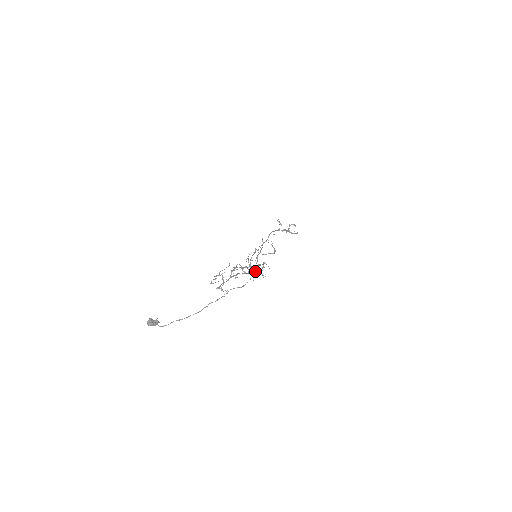
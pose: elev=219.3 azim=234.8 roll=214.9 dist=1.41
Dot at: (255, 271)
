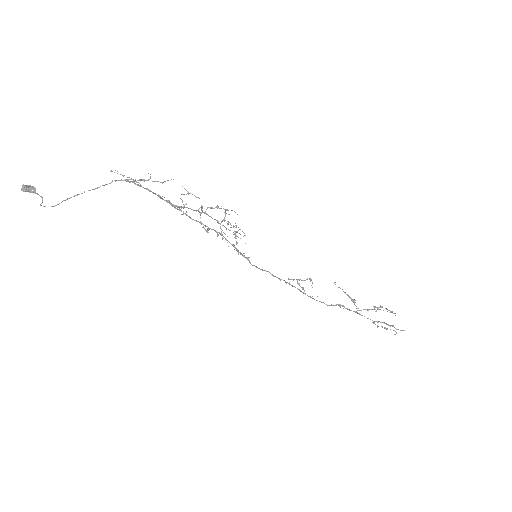
Dot at: occluded
